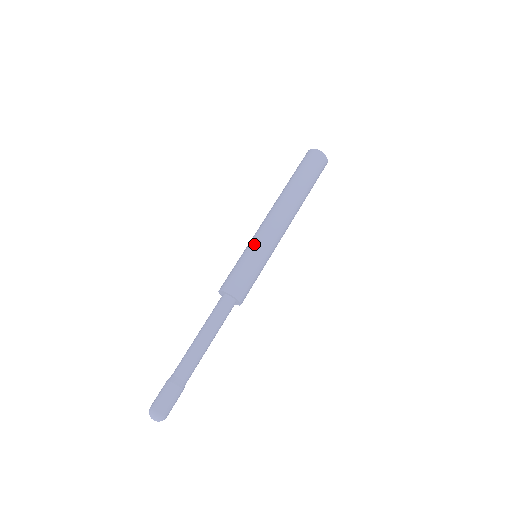
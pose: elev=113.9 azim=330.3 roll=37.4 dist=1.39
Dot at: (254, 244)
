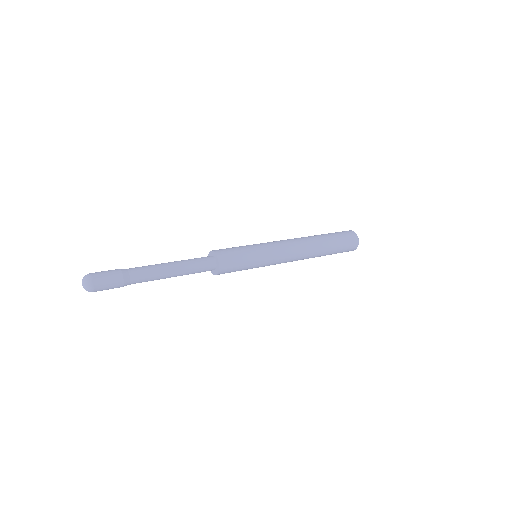
Dot at: (263, 245)
